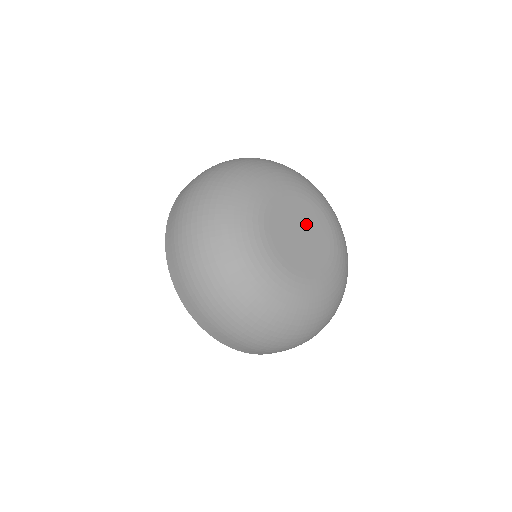
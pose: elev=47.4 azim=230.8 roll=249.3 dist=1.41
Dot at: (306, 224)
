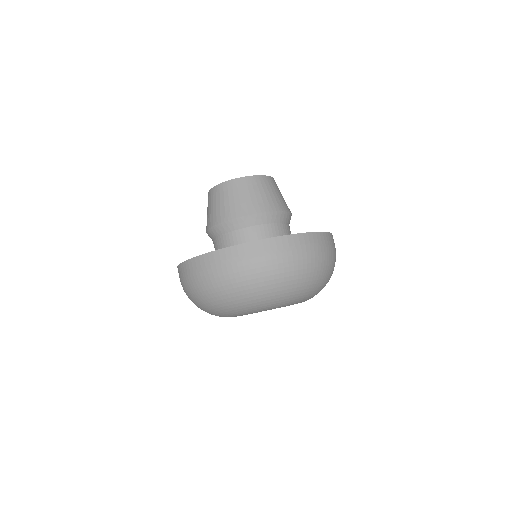
Dot at: occluded
